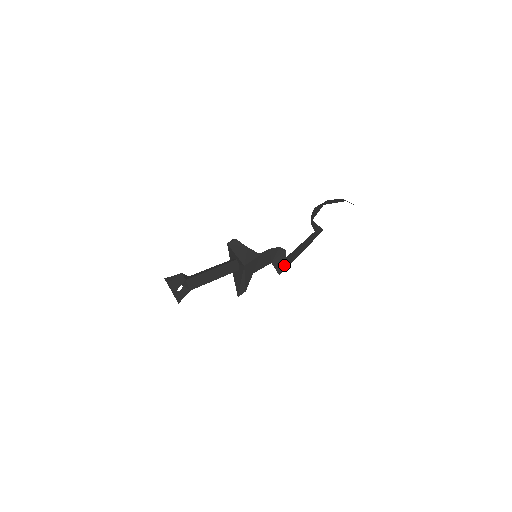
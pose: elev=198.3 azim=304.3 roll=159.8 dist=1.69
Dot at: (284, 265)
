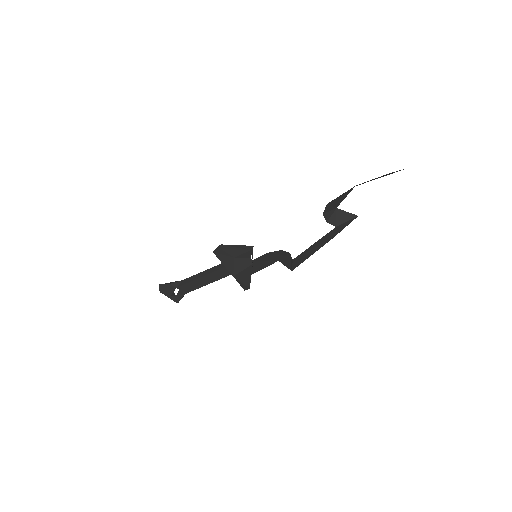
Dot at: (295, 263)
